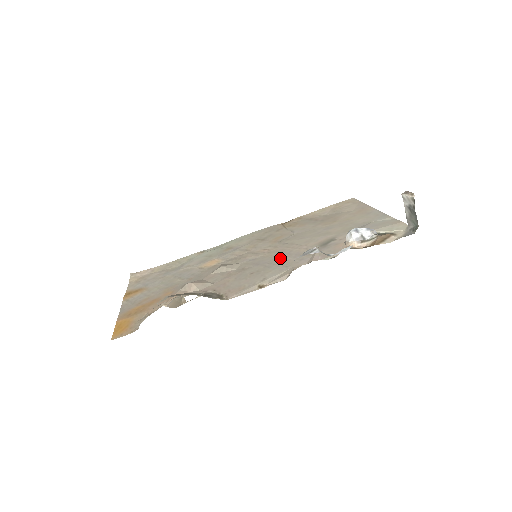
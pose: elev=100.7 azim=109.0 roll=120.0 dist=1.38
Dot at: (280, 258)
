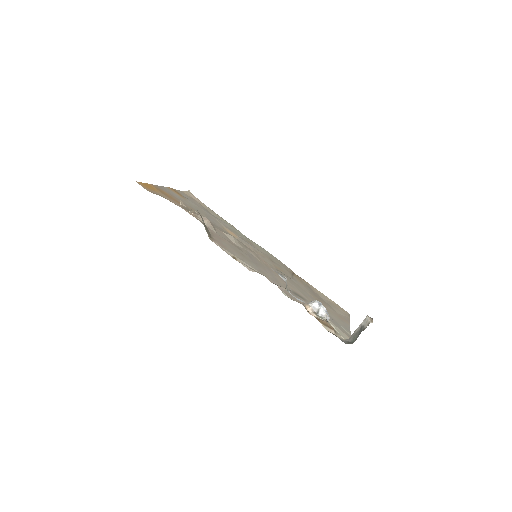
Dot at: (265, 269)
